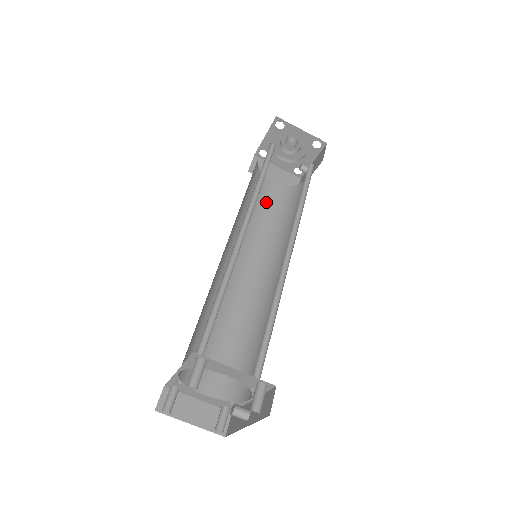
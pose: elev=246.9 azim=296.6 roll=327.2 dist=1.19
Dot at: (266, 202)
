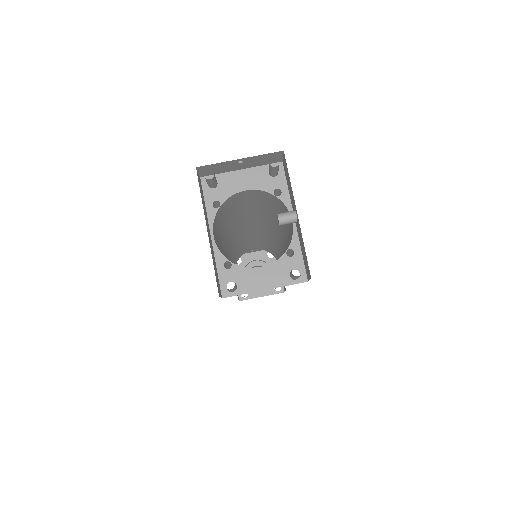
Dot at: occluded
